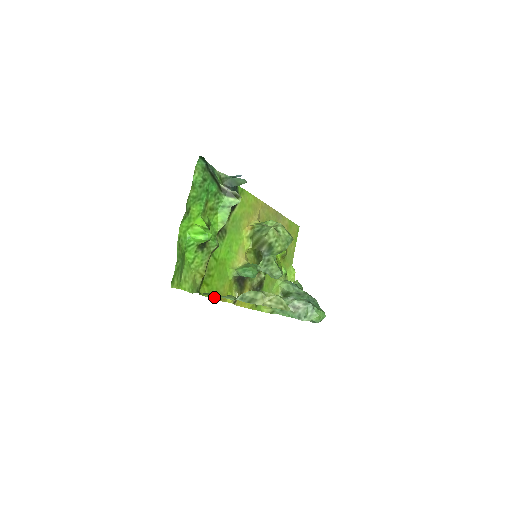
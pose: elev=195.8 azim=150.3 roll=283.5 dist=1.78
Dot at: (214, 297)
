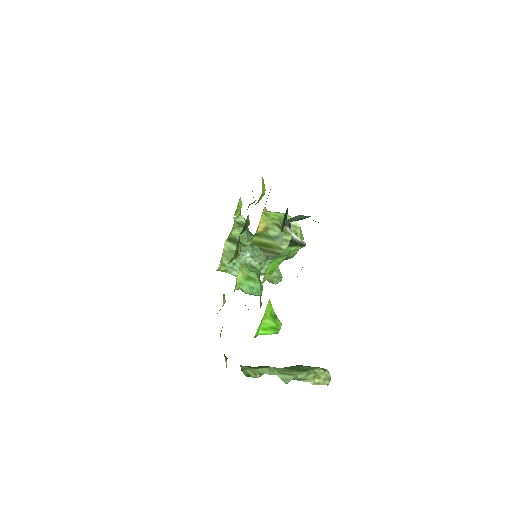
Dot at: occluded
